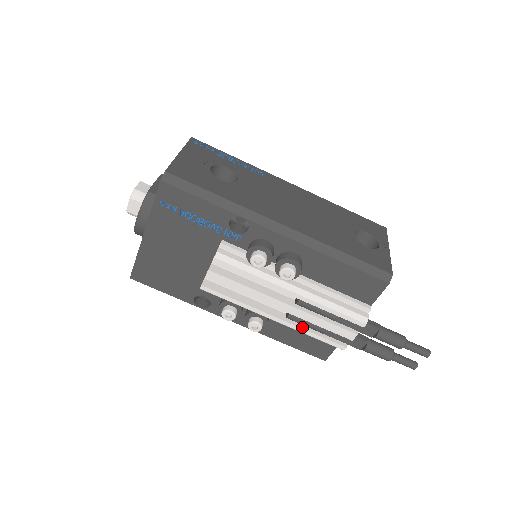
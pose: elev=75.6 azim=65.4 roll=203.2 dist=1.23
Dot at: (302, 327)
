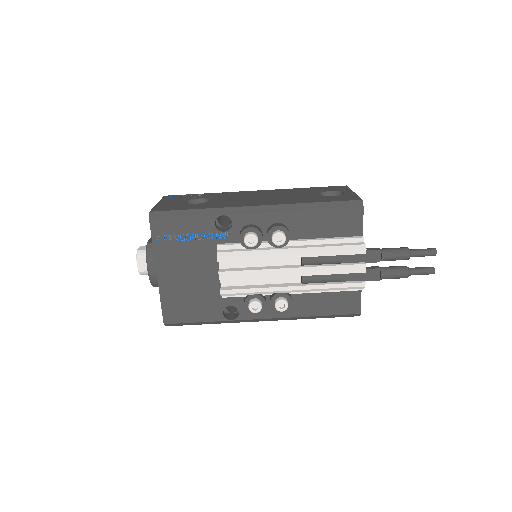
Dot at: (319, 284)
